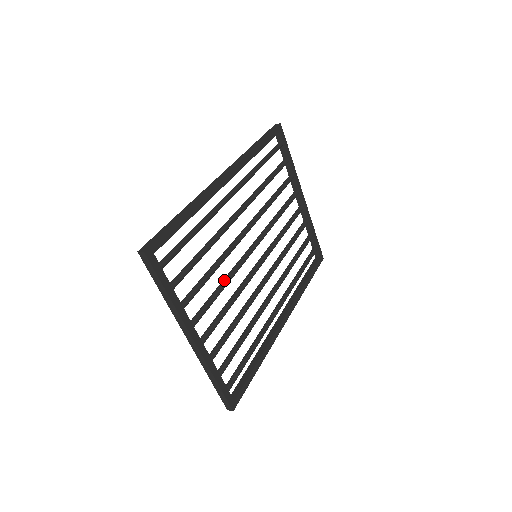
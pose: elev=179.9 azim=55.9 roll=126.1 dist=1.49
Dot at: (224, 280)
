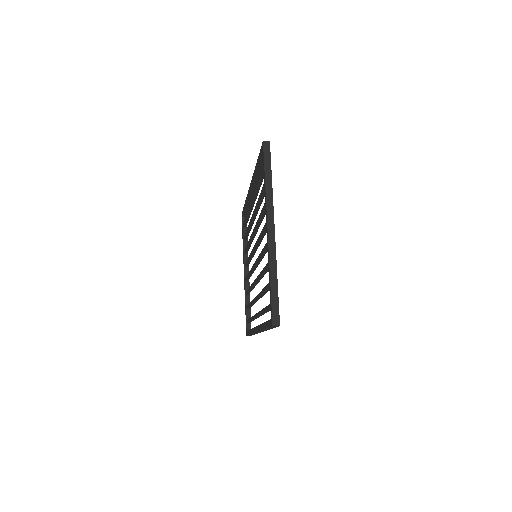
Dot at: occluded
